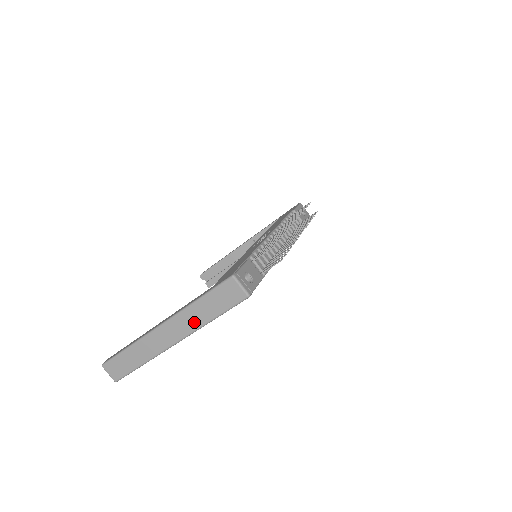
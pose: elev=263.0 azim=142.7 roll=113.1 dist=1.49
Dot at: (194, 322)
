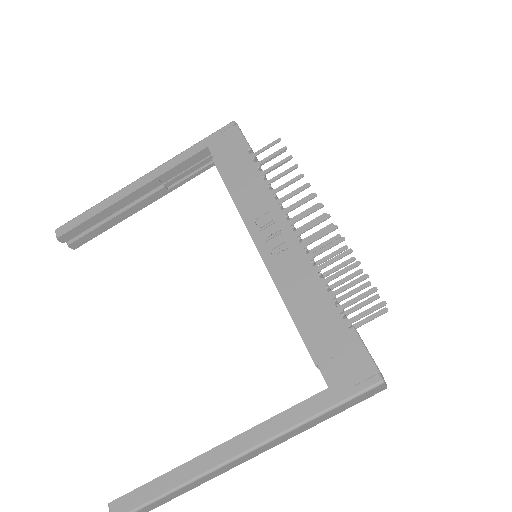
Dot at: (298, 432)
